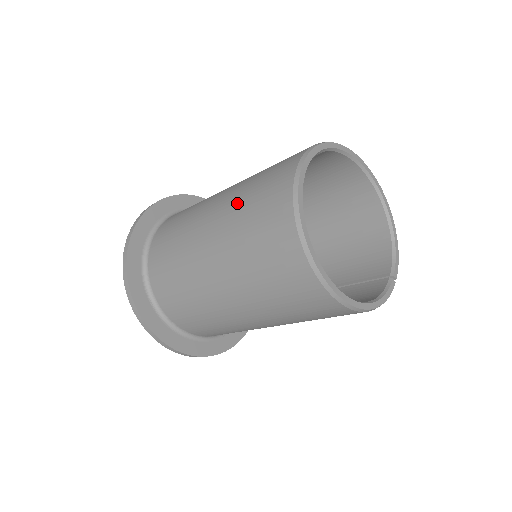
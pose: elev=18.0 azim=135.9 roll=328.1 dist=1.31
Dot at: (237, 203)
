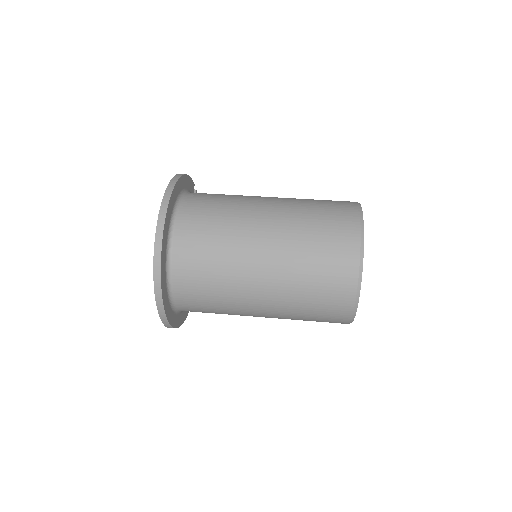
Dot at: occluded
